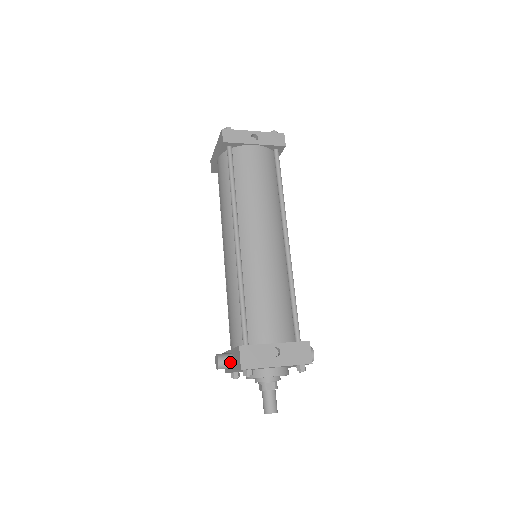
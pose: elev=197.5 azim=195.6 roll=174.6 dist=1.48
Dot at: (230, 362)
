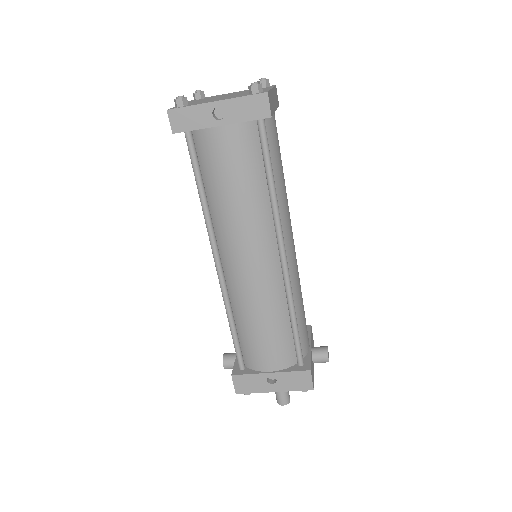
Dot at: occluded
